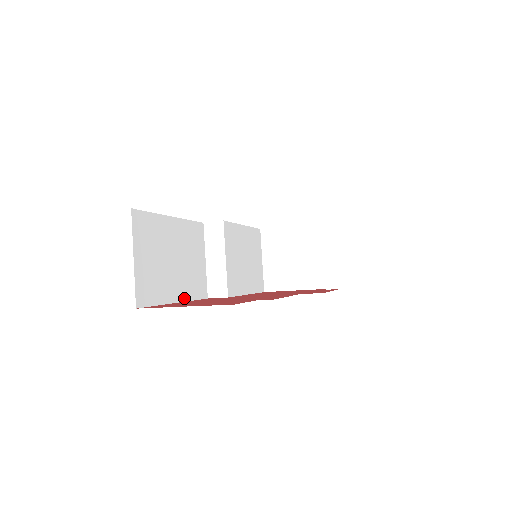
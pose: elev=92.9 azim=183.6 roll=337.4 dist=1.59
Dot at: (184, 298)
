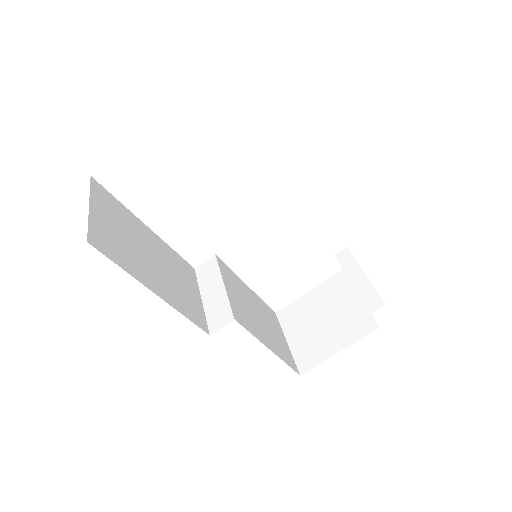
Dot at: (169, 302)
